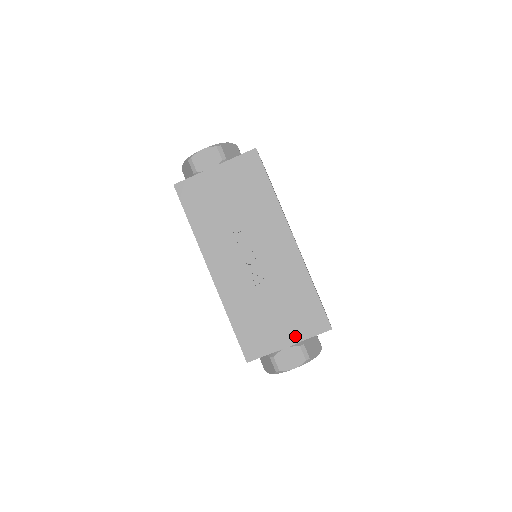
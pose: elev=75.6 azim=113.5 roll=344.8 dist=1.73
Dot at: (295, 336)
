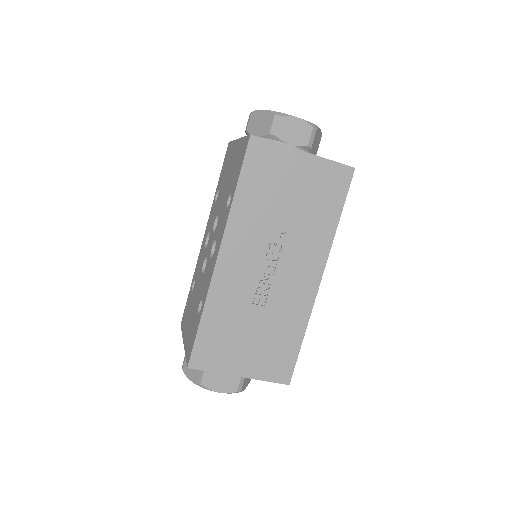
Dot at: (252, 371)
